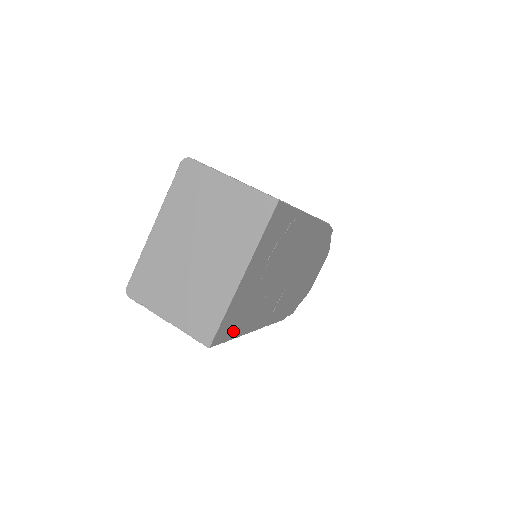
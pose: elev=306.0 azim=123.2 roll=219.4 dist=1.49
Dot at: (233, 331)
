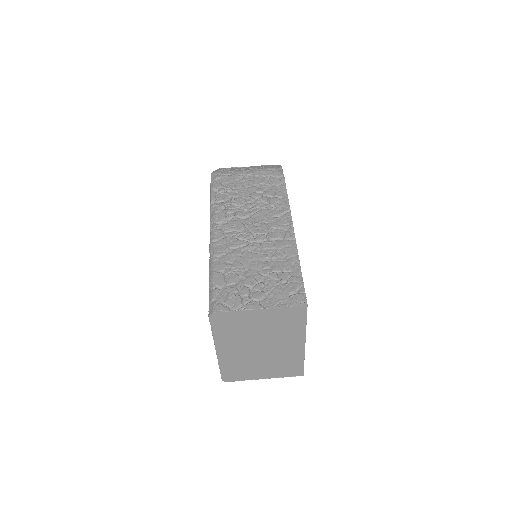
Dot at: occluded
